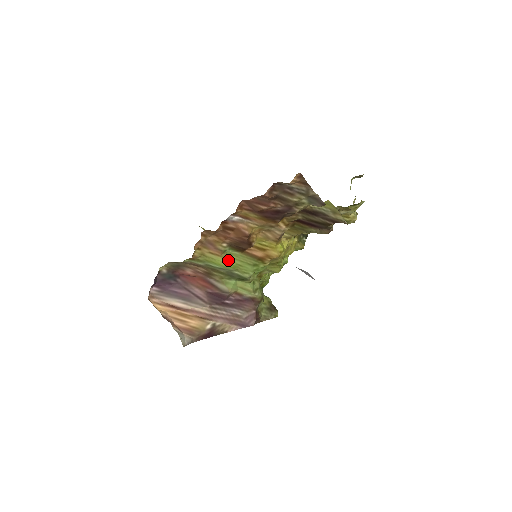
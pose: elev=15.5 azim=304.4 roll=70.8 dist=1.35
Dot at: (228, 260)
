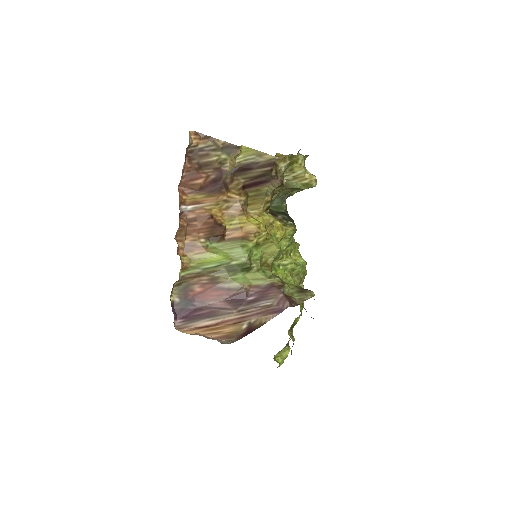
Dot at: (216, 253)
